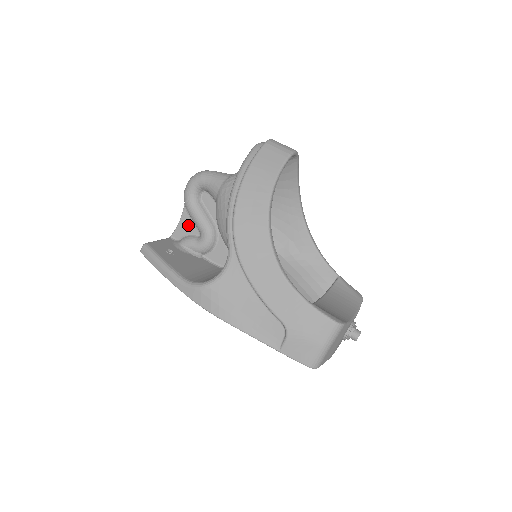
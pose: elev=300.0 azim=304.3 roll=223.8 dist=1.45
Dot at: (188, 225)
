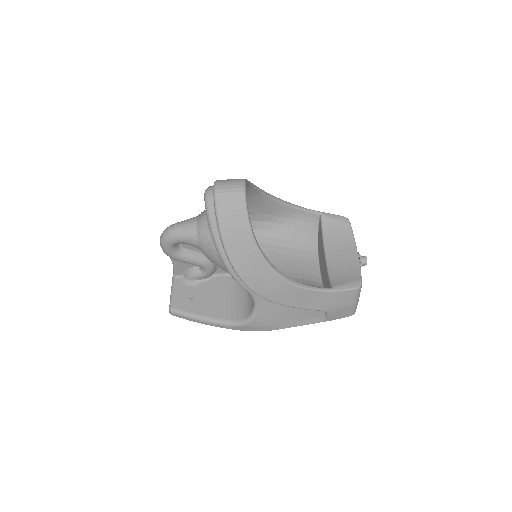
Dot at: (183, 265)
